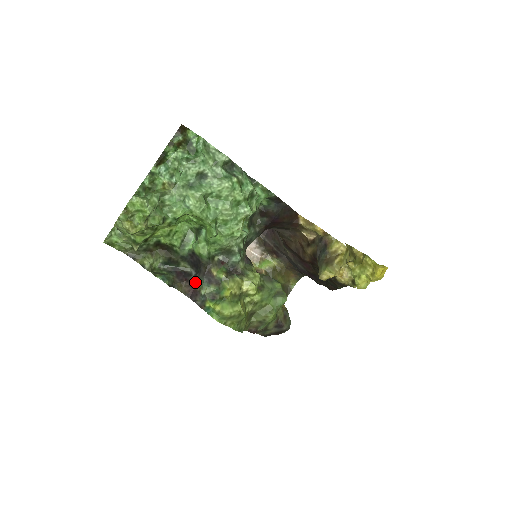
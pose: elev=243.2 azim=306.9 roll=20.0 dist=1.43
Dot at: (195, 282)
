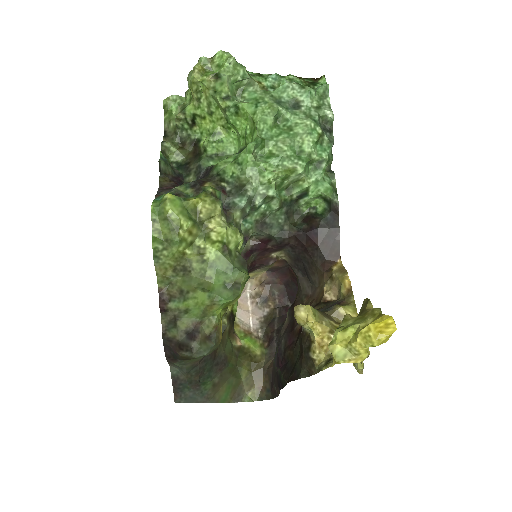
Dot at: occluded
